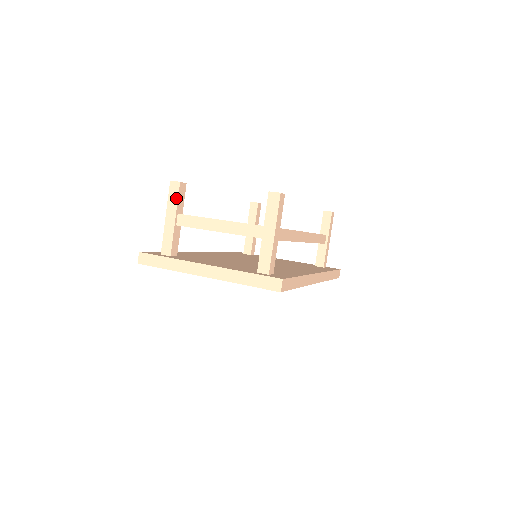
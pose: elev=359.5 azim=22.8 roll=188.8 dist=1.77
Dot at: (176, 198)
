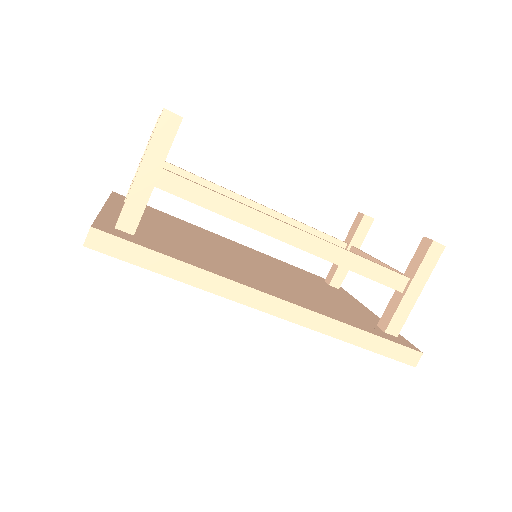
Dot at: (151, 134)
